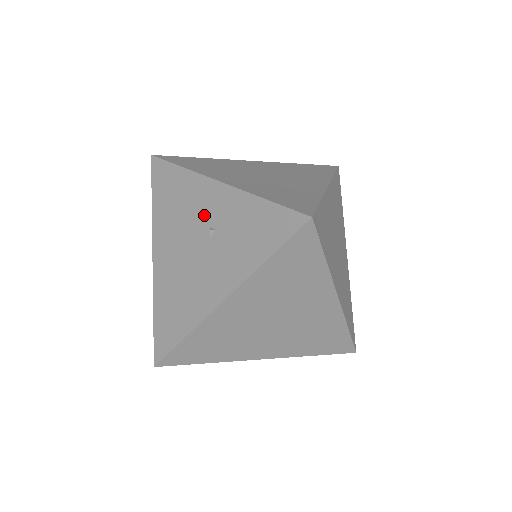
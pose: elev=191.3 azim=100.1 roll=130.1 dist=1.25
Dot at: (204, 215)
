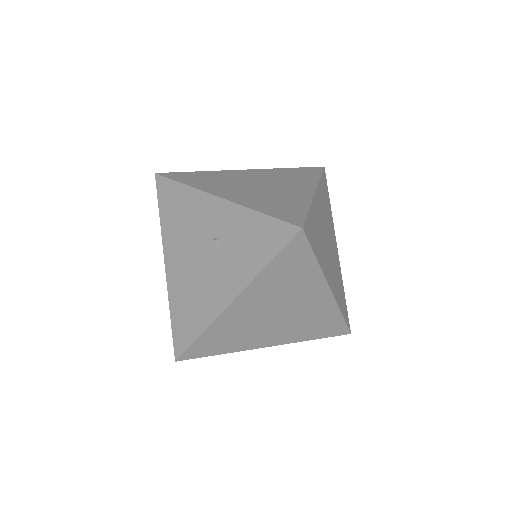
Dot at: (208, 227)
